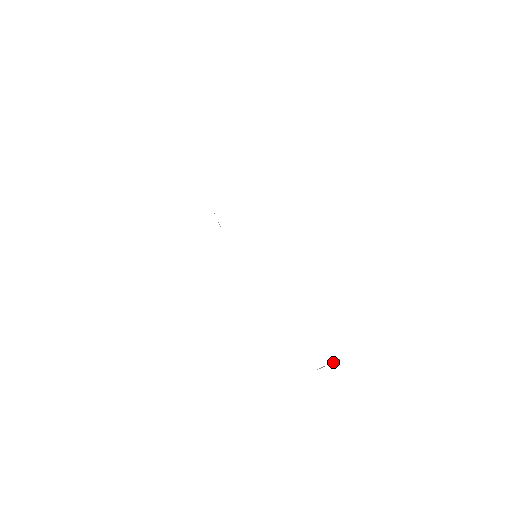
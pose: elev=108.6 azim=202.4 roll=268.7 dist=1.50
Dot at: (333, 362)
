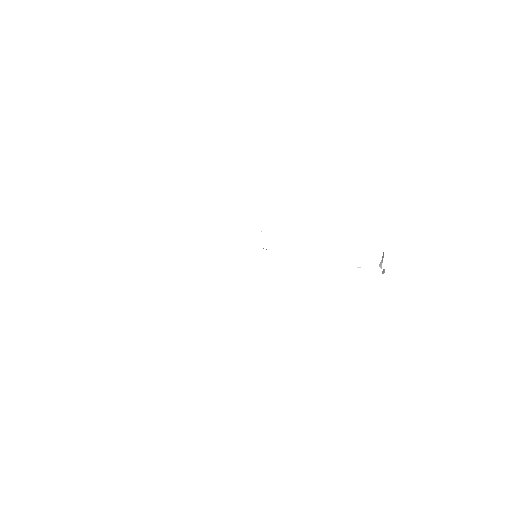
Dot at: (381, 268)
